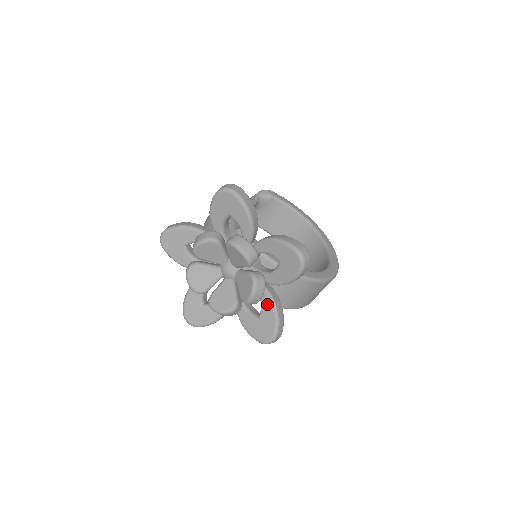
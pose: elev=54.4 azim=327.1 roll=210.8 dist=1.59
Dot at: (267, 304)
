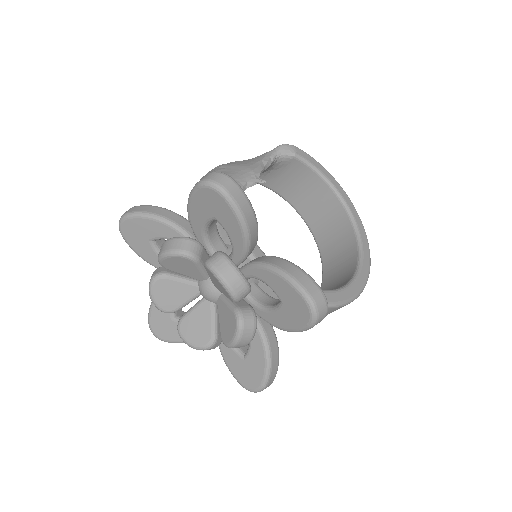
Dot at: (257, 345)
